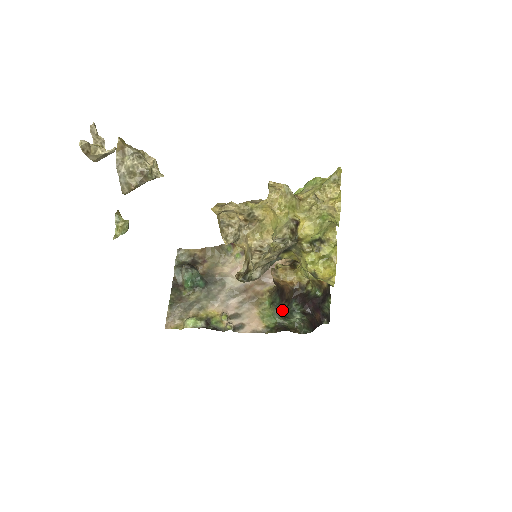
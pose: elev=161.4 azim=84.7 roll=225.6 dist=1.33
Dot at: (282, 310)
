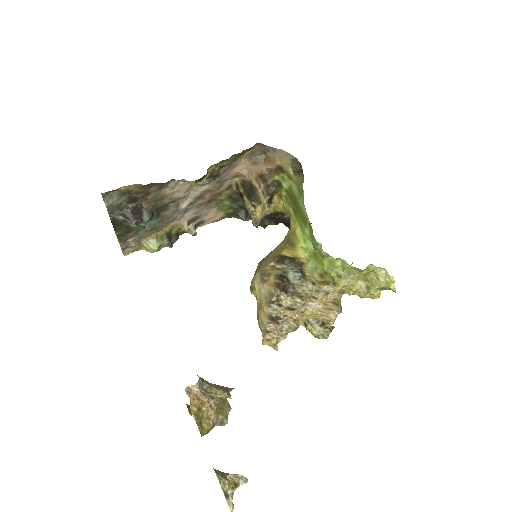
Dot at: occluded
